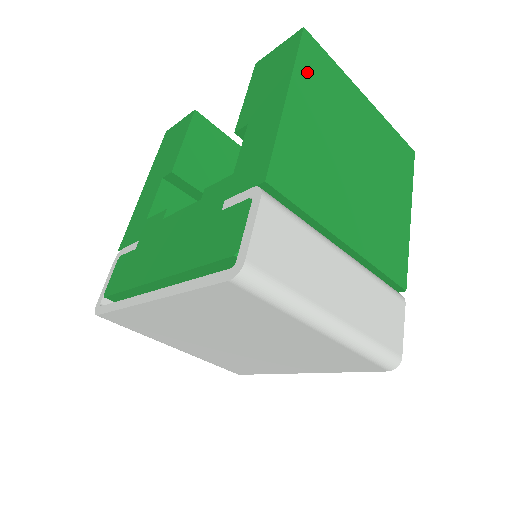
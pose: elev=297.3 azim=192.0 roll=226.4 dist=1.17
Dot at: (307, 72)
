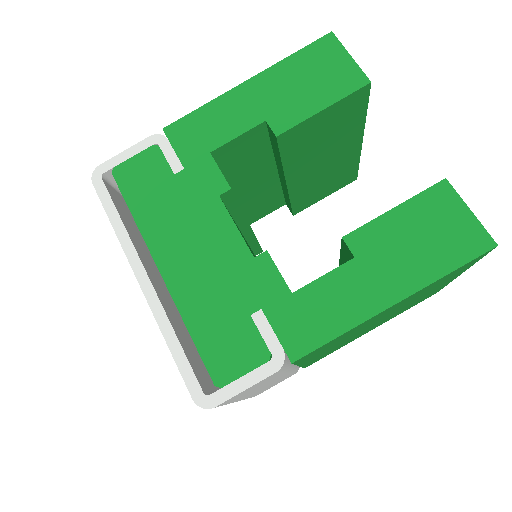
Dot at: occluded
